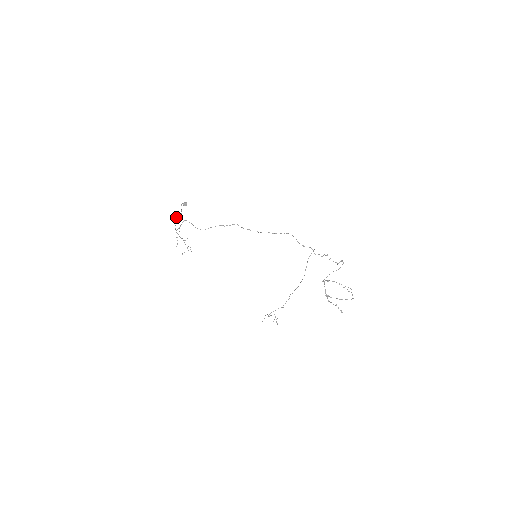
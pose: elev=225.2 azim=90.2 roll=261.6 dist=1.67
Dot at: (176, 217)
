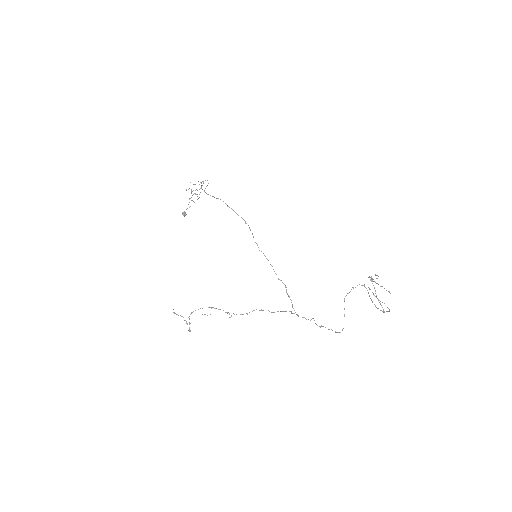
Dot at: (208, 183)
